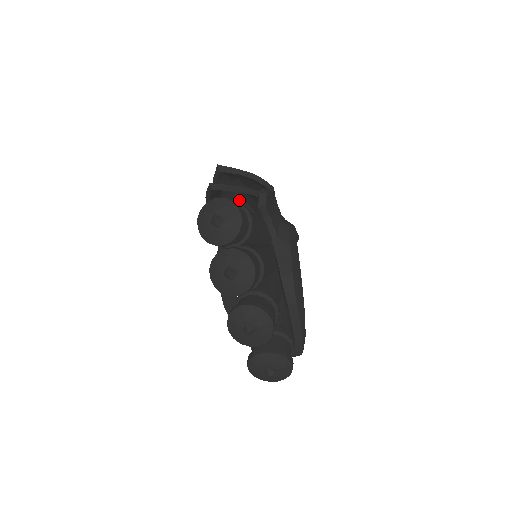
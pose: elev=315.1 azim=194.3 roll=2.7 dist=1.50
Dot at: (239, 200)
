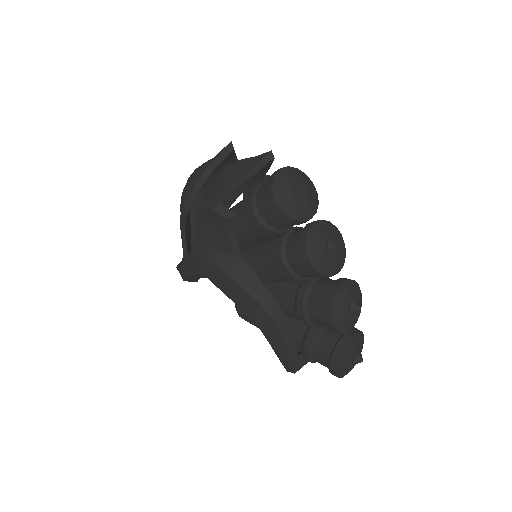
Dot at: occluded
